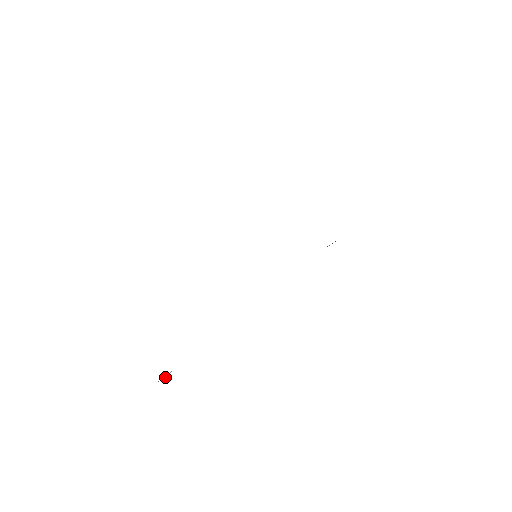
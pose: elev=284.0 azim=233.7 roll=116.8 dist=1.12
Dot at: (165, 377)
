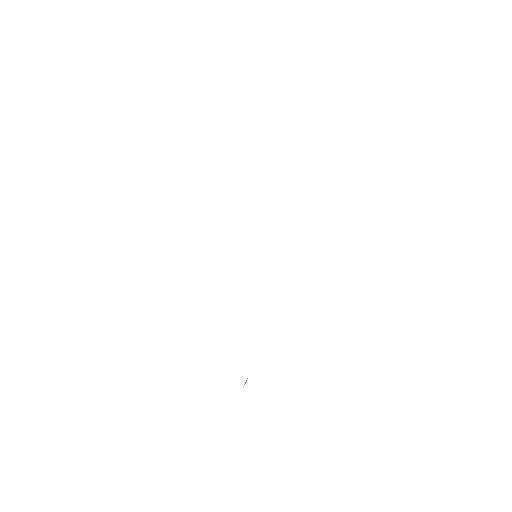
Dot at: (245, 383)
